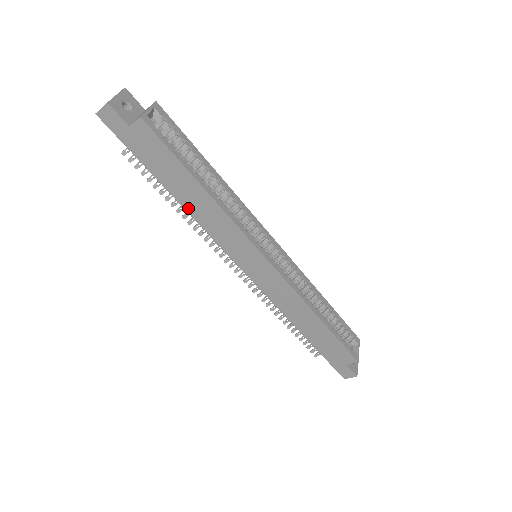
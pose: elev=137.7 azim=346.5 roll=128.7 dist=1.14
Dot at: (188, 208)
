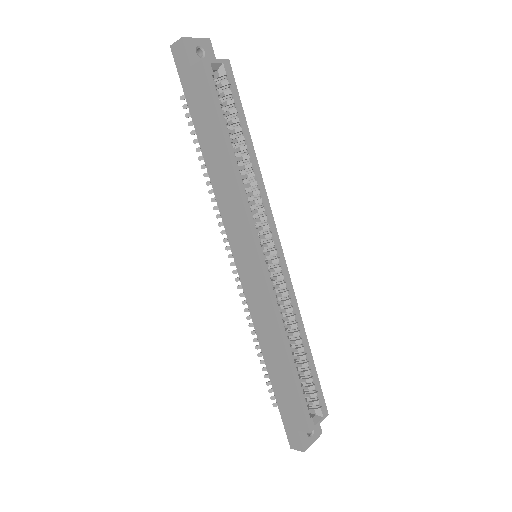
Dot at: (210, 171)
